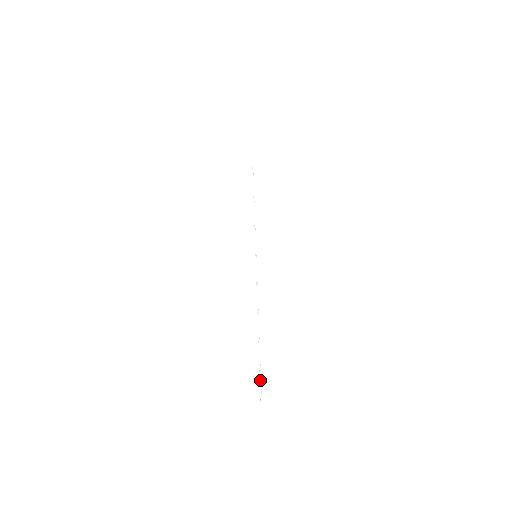
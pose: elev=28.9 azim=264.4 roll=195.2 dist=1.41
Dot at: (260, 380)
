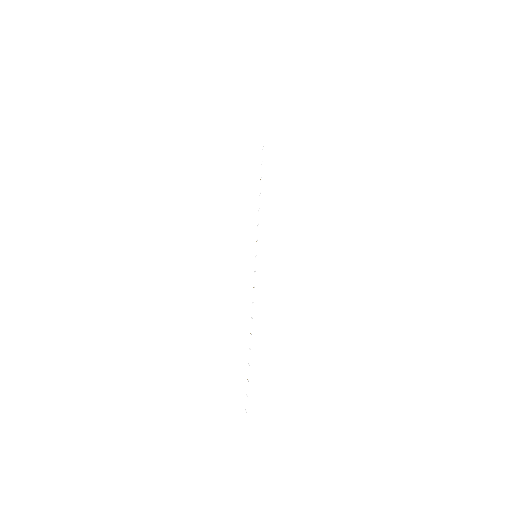
Dot at: (247, 388)
